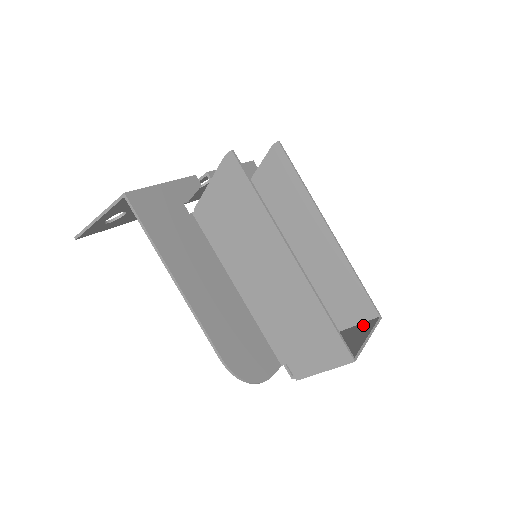
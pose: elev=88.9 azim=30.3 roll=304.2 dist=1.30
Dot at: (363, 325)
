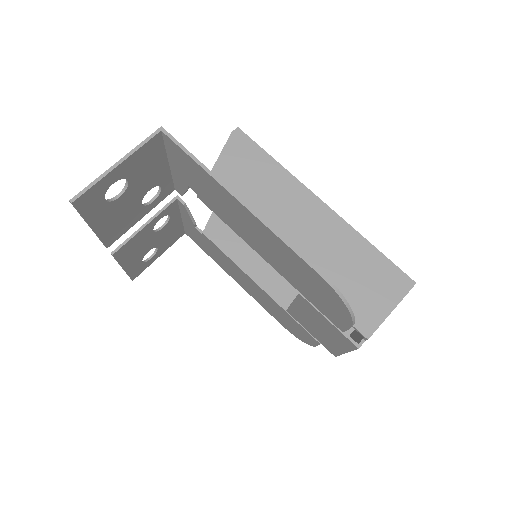
Dot at: occluded
